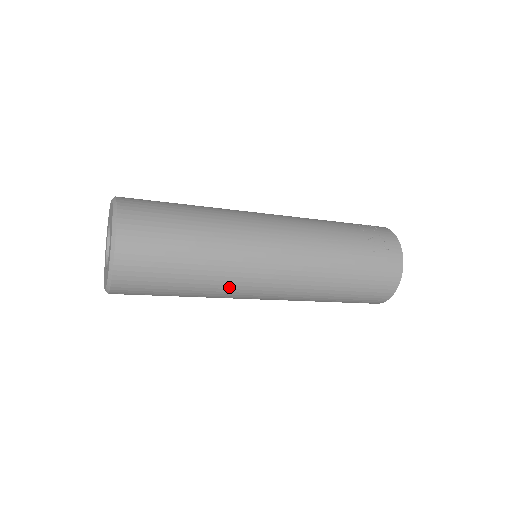
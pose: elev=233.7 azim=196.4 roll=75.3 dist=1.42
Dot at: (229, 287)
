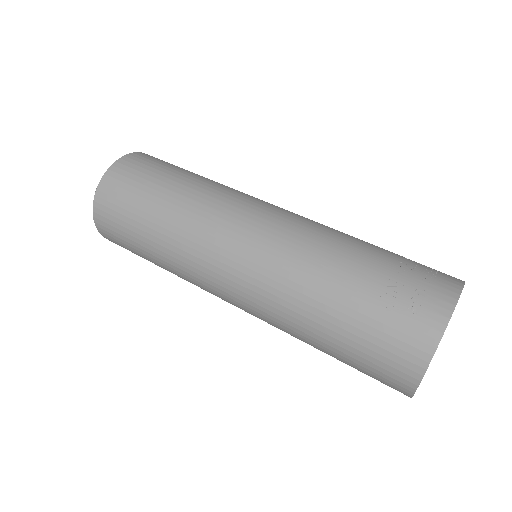
Dot at: (188, 275)
